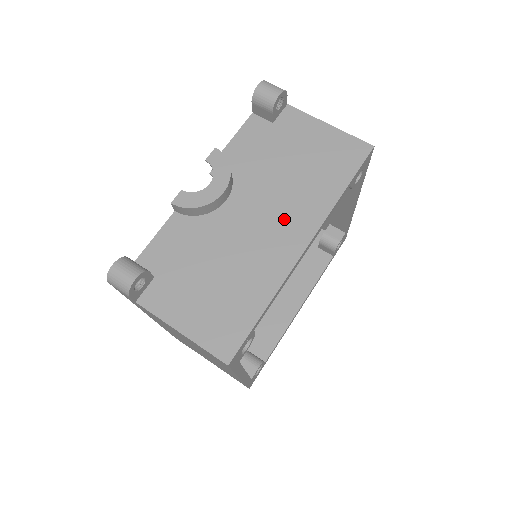
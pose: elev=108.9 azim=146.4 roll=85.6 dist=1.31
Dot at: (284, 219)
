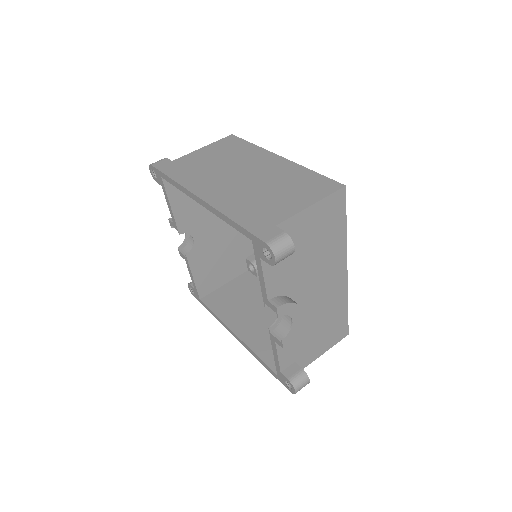
Dot at: (329, 276)
